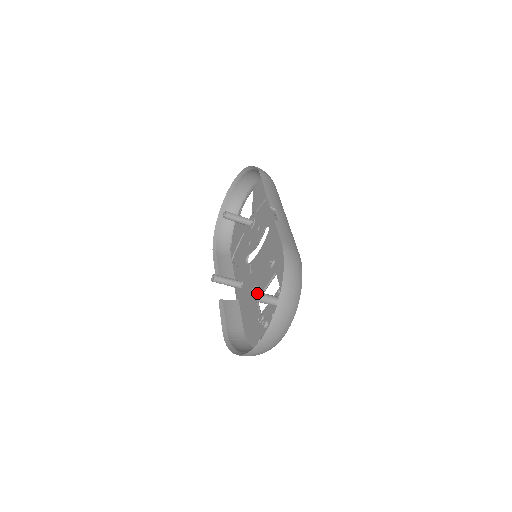
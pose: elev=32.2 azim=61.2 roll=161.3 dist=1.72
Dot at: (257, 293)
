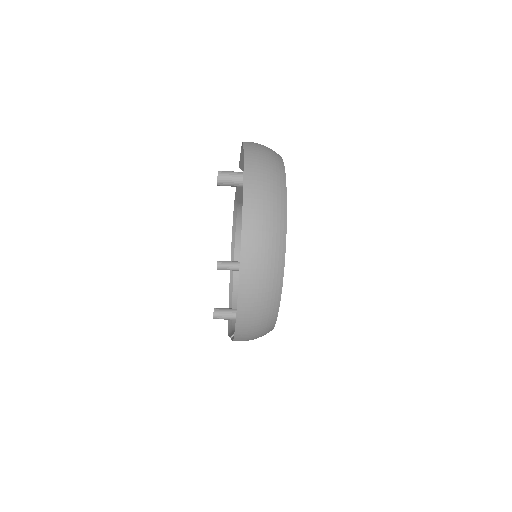
Dot at: occluded
